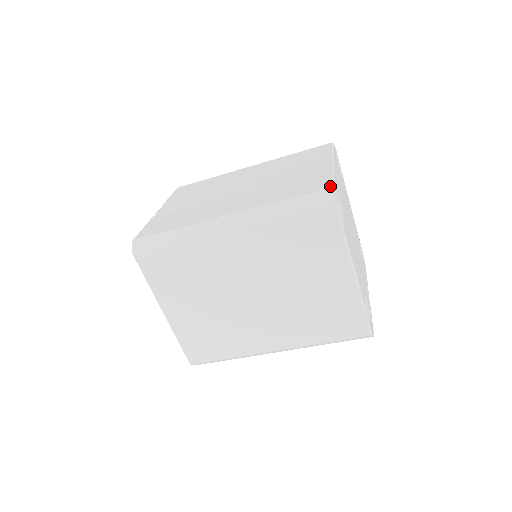
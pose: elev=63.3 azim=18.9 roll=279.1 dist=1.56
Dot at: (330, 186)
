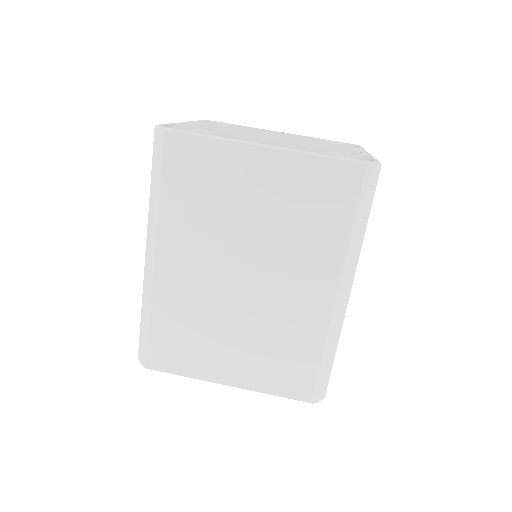
Dot at: (155, 128)
